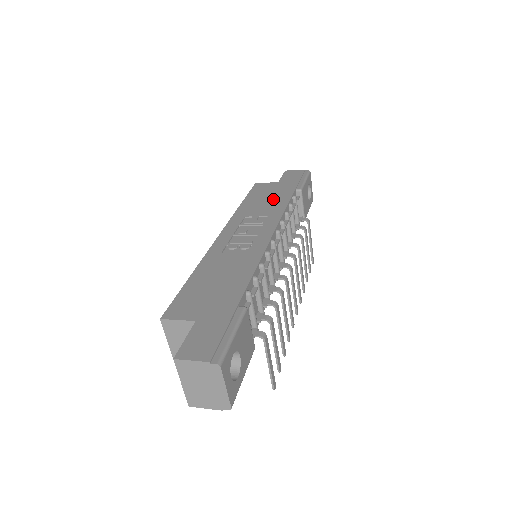
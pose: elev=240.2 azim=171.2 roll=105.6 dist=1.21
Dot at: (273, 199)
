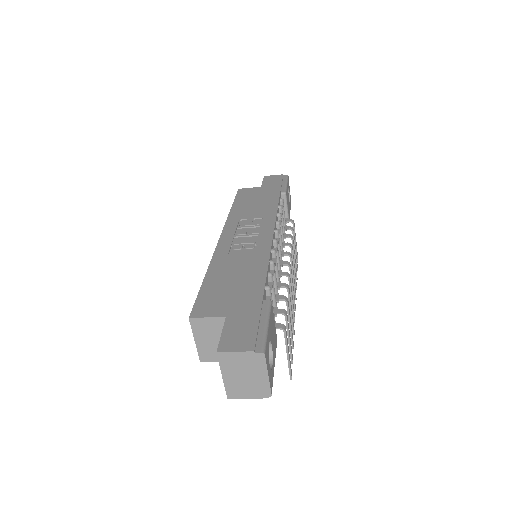
Dot at: (262, 202)
